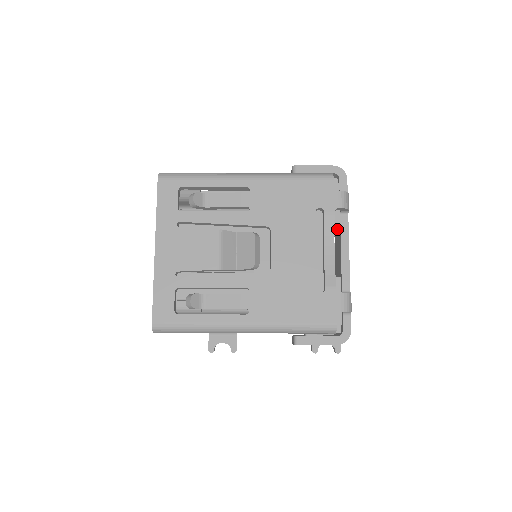
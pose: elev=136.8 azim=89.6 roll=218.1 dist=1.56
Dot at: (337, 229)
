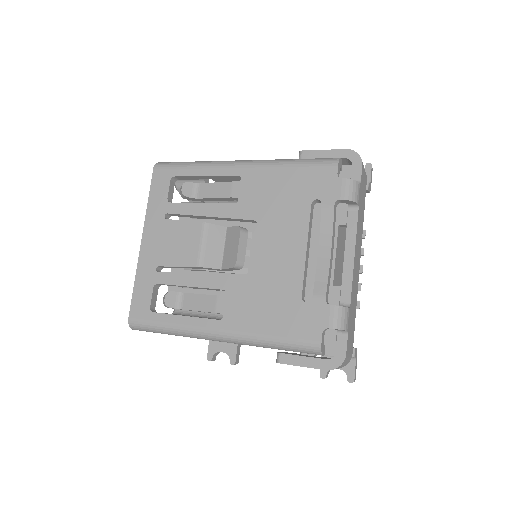
Dot at: occluded
